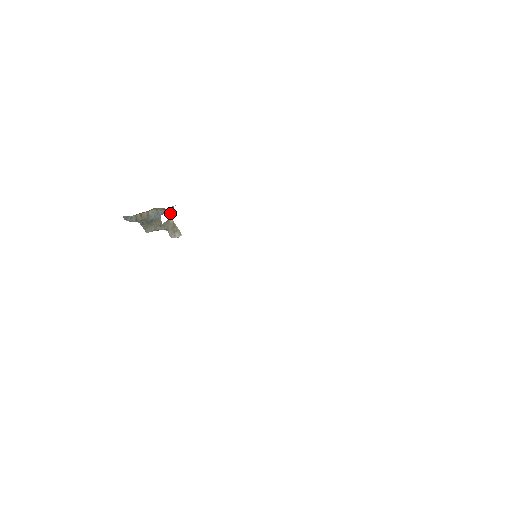
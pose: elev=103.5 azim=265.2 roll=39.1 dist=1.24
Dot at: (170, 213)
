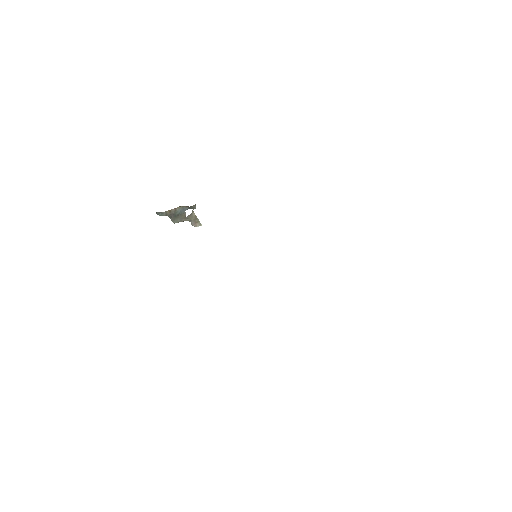
Dot at: (193, 209)
